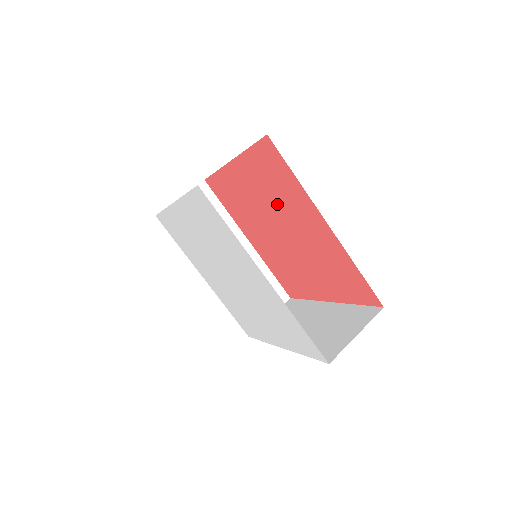
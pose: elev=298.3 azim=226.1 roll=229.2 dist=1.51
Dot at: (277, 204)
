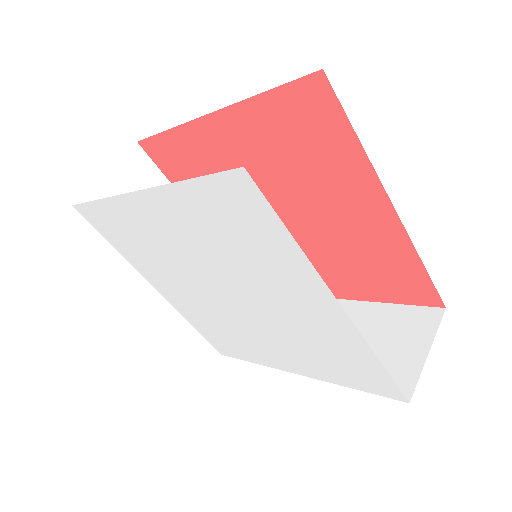
Dot at: (292, 179)
